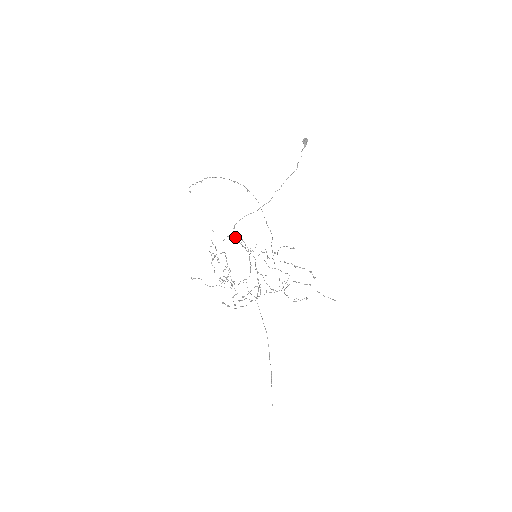
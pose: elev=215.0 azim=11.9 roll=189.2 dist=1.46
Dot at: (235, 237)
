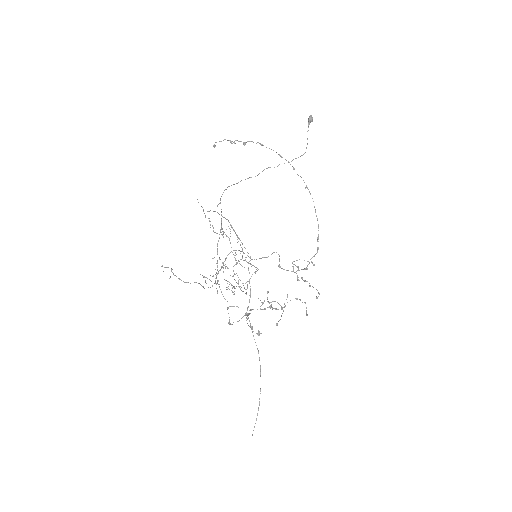
Dot at: (228, 220)
